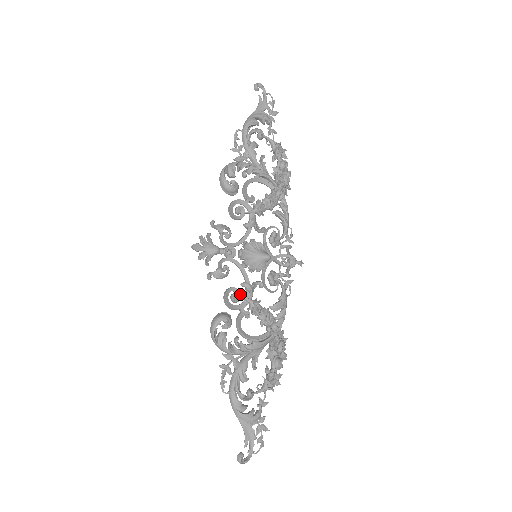
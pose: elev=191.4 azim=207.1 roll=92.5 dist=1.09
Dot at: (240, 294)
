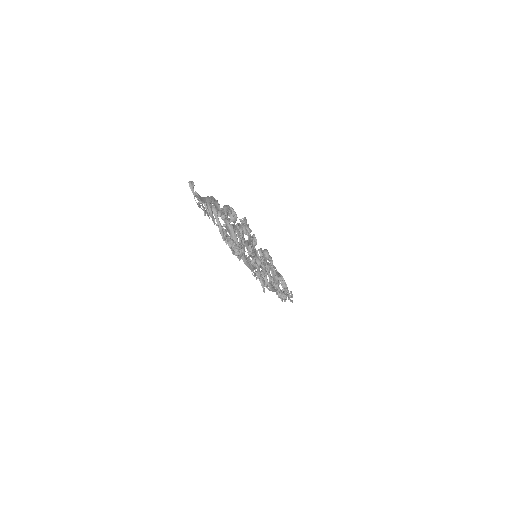
Dot at: (243, 235)
